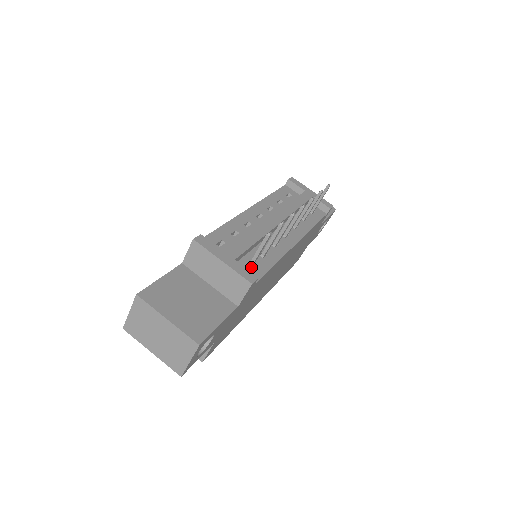
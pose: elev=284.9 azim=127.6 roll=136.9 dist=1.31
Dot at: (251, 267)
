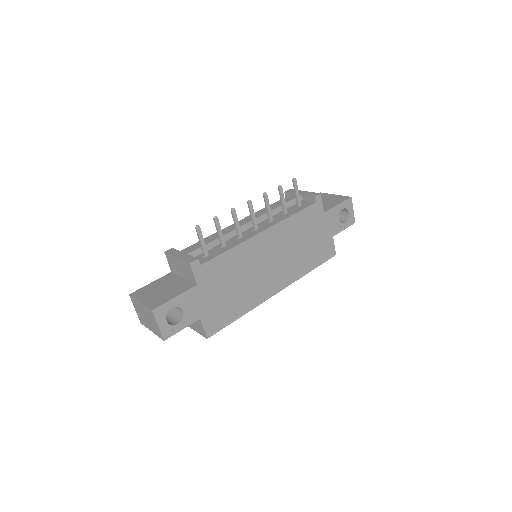
Dot at: (206, 256)
